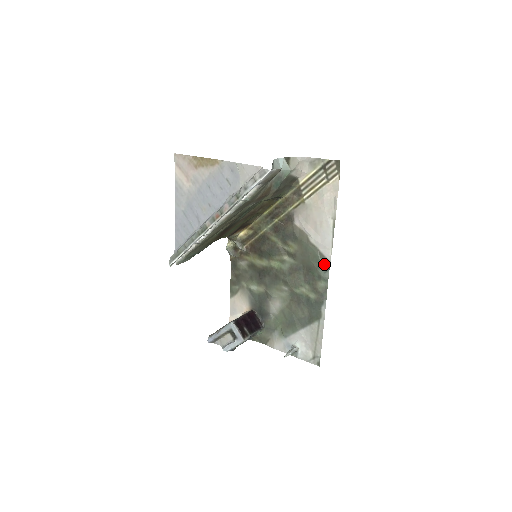
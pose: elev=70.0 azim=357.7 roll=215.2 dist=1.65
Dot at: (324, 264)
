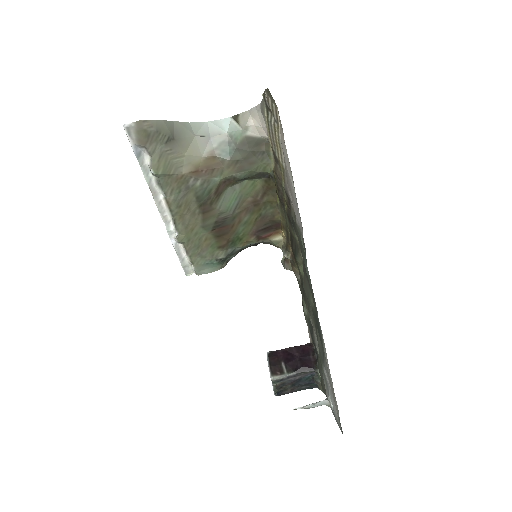
Dot at: (305, 252)
